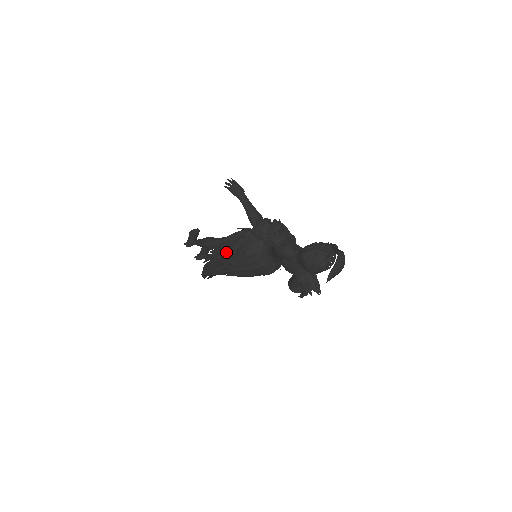
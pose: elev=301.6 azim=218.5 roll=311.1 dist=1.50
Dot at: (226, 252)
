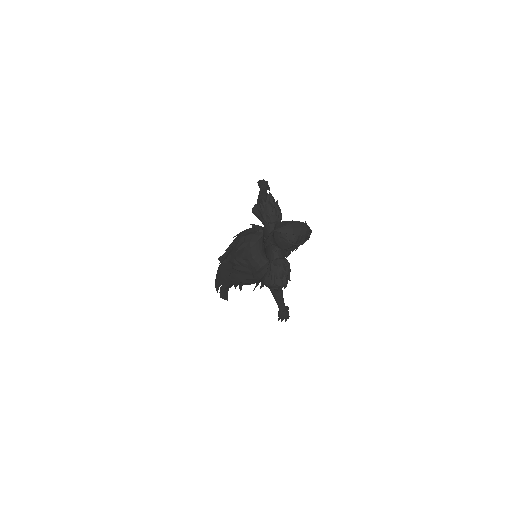
Dot at: (234, 242)
